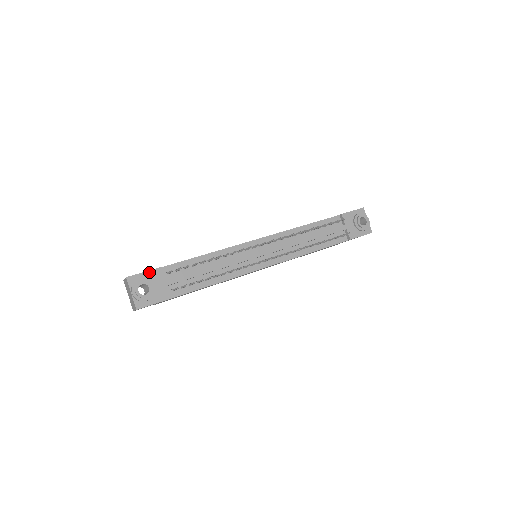
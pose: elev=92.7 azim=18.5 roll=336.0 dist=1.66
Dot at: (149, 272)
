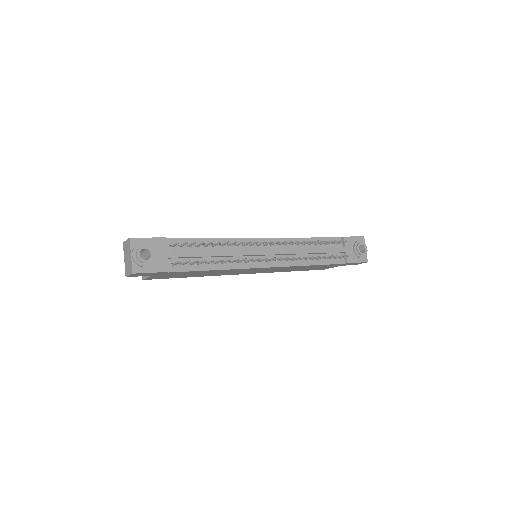
Dot at: (154, 239)
